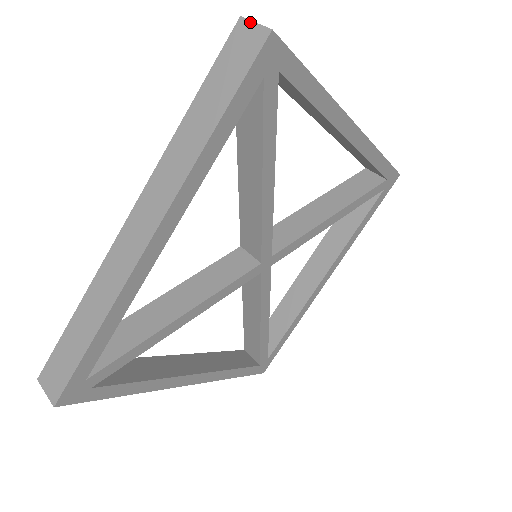
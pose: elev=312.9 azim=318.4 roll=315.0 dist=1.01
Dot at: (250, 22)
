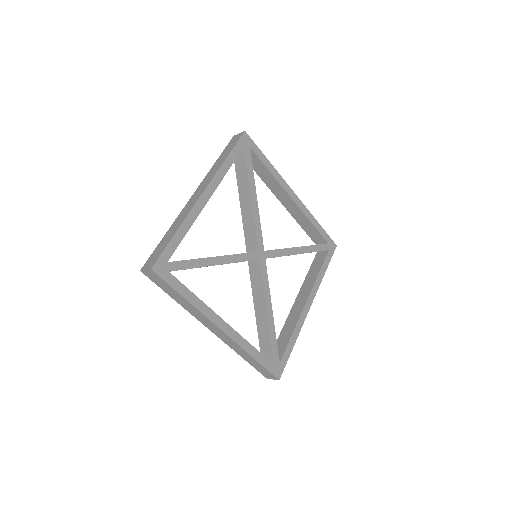
Dot at: (237, 134)
